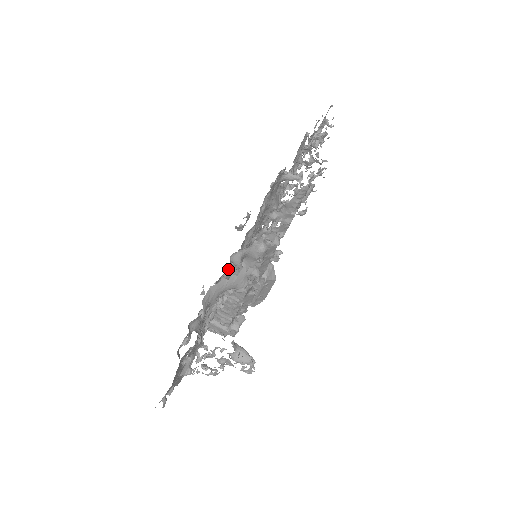
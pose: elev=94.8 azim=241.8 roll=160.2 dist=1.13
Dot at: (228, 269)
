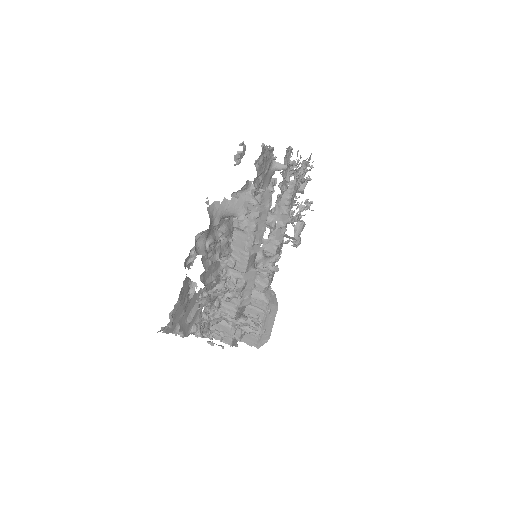
Dot at: (230, 222)
